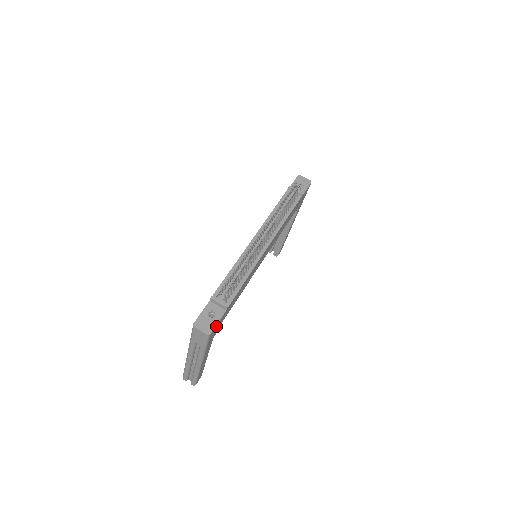
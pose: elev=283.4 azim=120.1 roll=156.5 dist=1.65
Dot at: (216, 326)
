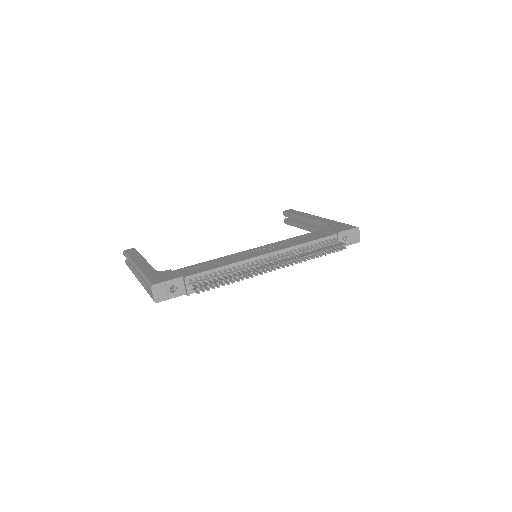
Dot at: (168, 297)
